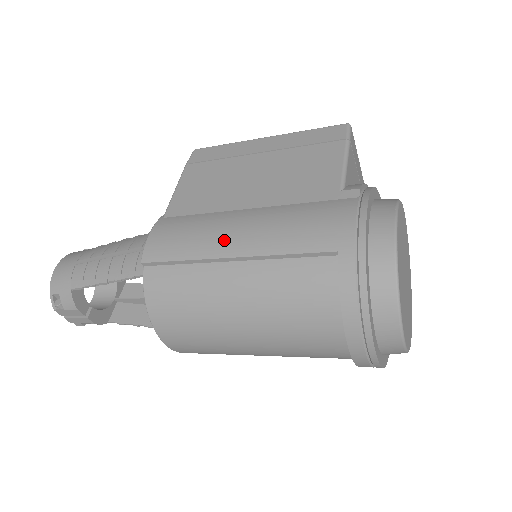
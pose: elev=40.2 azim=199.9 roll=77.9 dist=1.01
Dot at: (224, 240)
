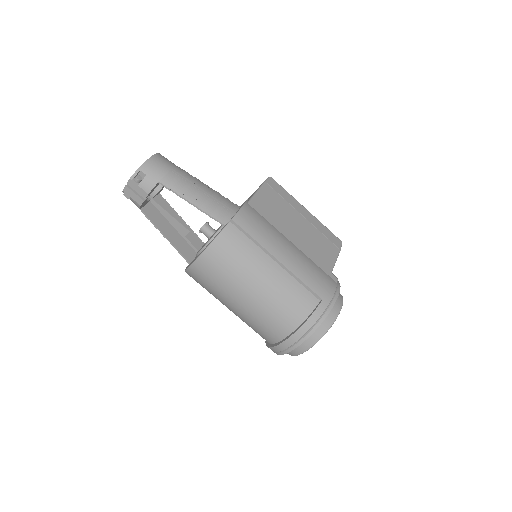
Dot at: (279, 249)
